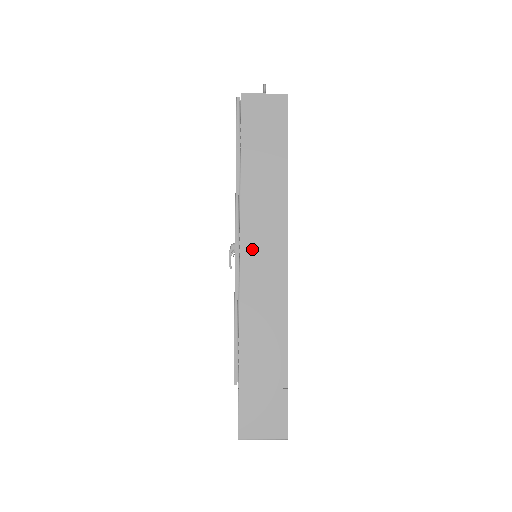
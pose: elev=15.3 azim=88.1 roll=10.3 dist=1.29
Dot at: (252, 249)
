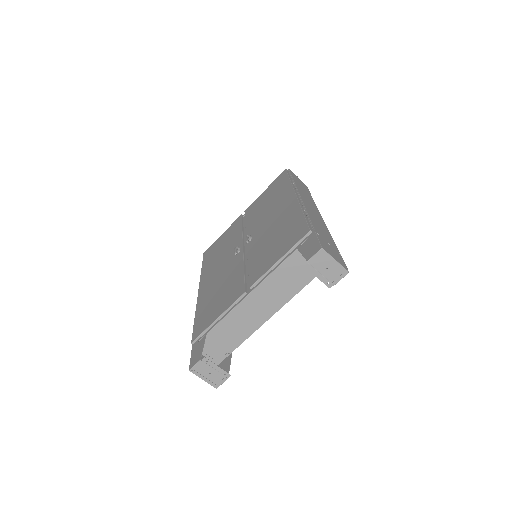
Dot at: (306, 202)
